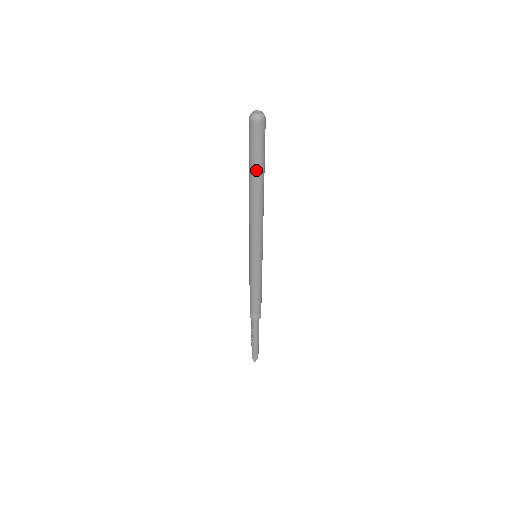
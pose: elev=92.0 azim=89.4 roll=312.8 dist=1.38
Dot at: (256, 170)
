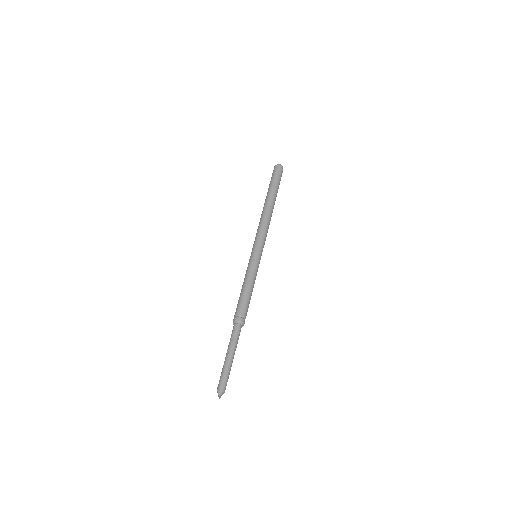
Dot at: (272, 189)
